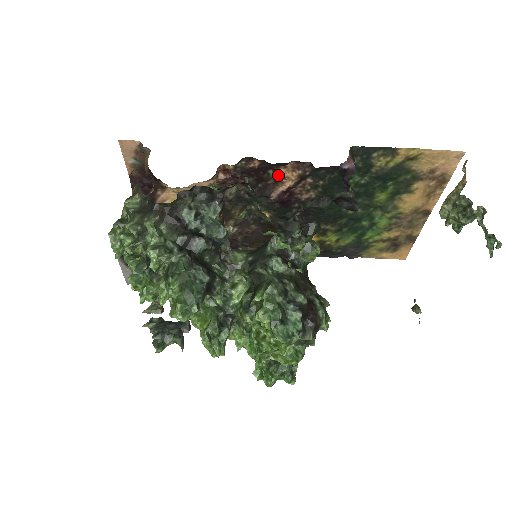
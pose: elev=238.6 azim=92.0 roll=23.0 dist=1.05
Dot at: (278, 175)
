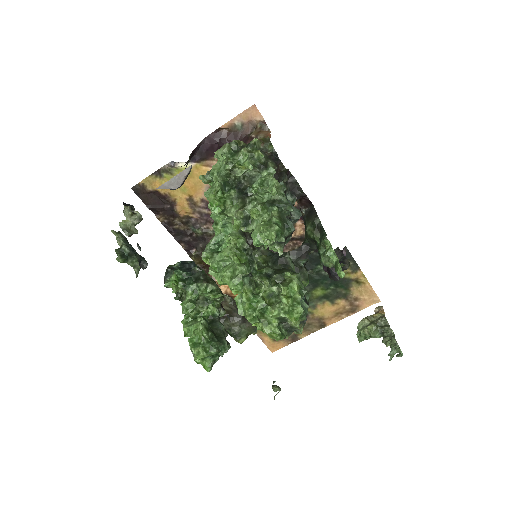
Dot at: (293, 223)
